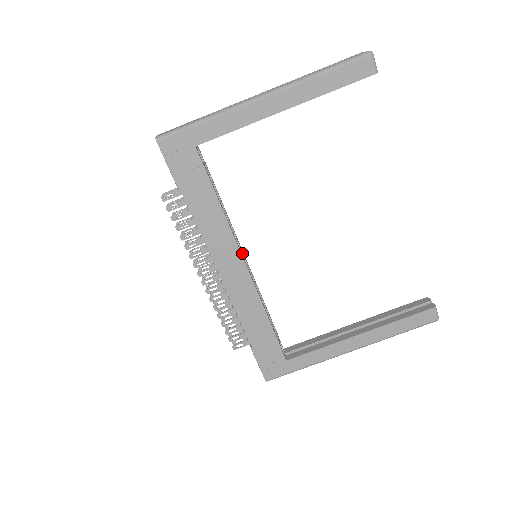
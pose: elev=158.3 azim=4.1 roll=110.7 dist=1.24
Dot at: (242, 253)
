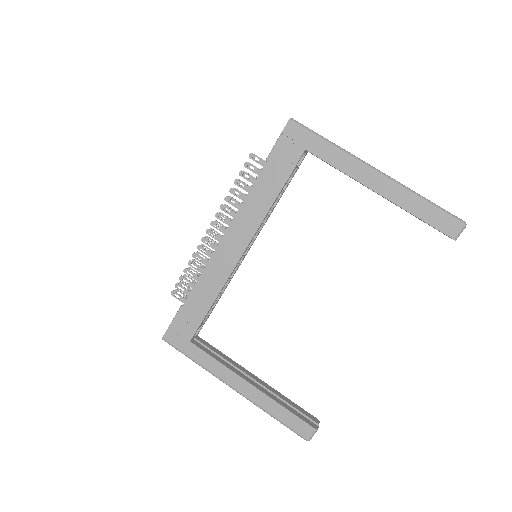
Dot at: (251, 245)
